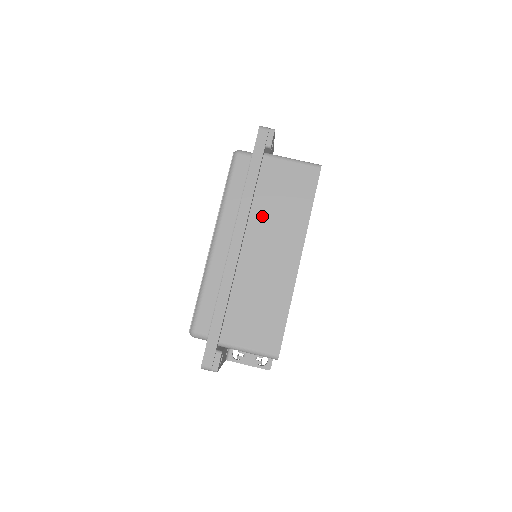
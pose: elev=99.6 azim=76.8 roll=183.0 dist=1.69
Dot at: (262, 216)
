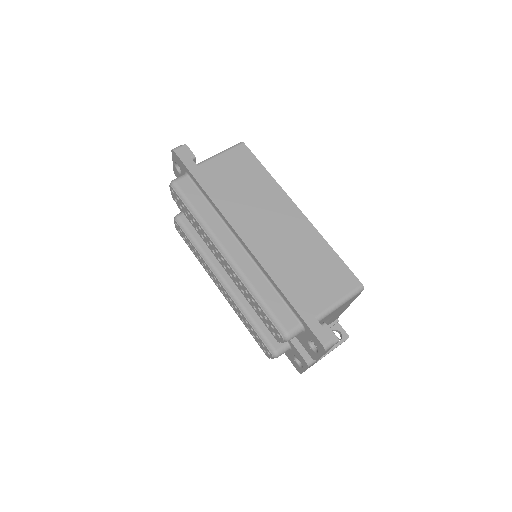
Dot at: (241, 205)
